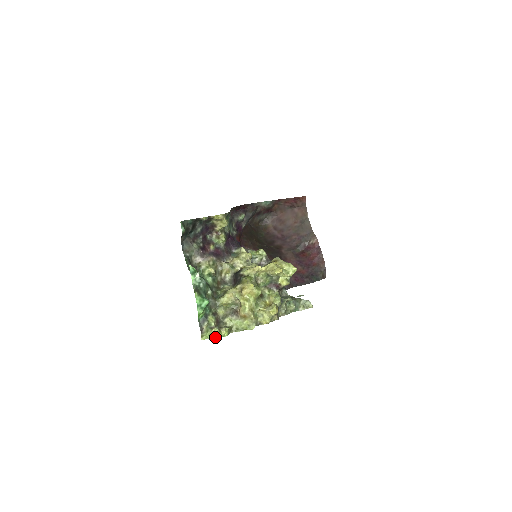
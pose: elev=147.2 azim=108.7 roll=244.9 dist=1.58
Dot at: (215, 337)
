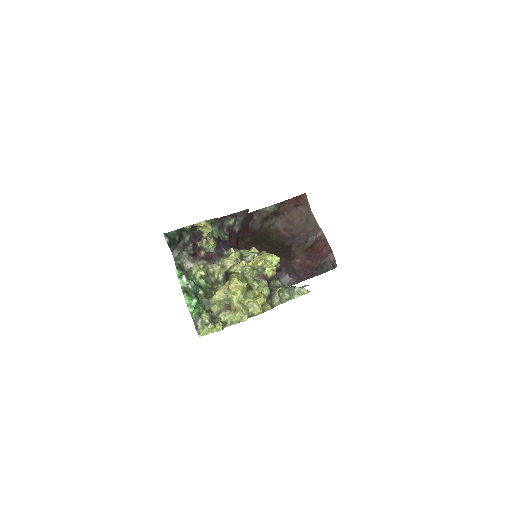
Dot at: (211, 332)
